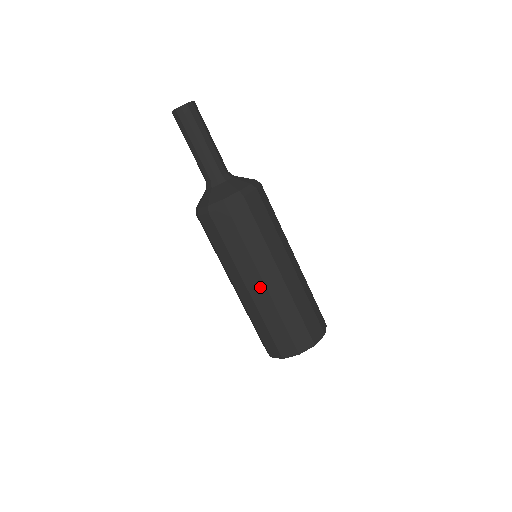
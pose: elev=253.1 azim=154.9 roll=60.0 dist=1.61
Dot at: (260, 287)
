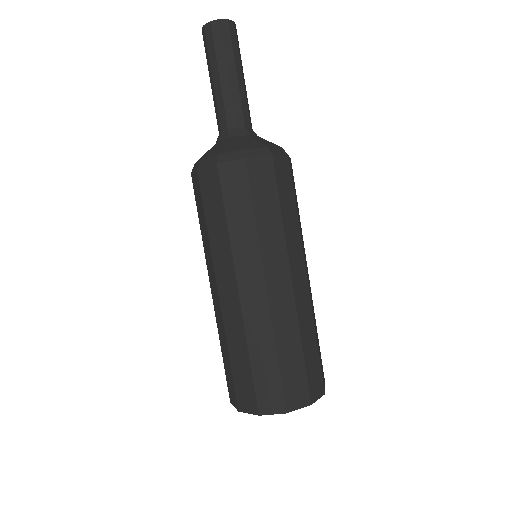
Dot at: (233, 295)
